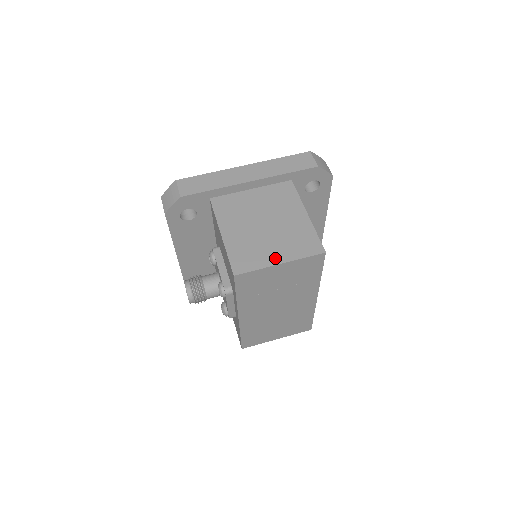
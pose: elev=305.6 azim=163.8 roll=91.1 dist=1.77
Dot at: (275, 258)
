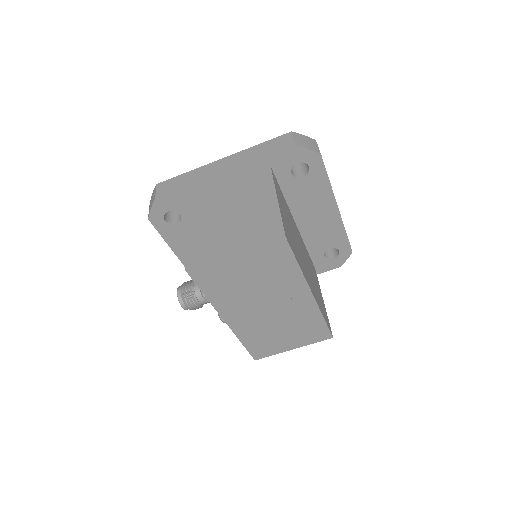
Dot at: (230, 248)
